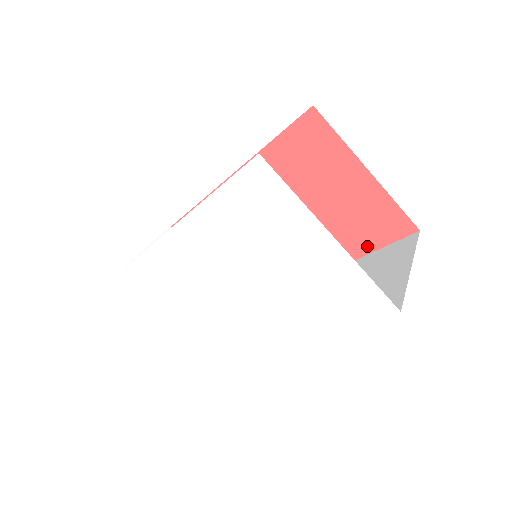
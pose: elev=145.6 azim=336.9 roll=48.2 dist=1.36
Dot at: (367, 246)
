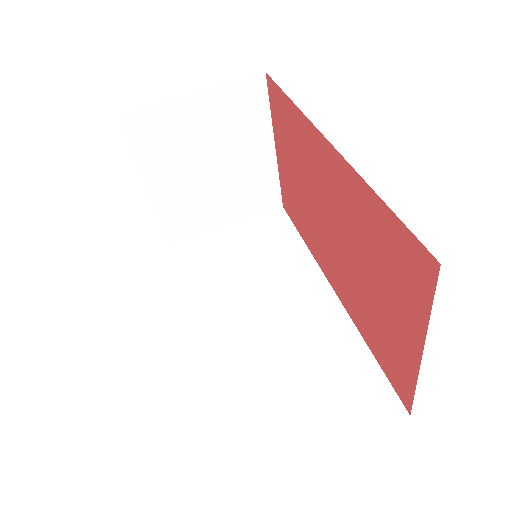
Dot at: (373, 347)
